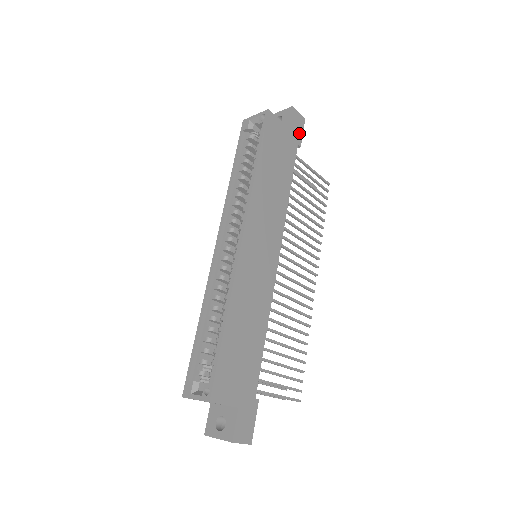
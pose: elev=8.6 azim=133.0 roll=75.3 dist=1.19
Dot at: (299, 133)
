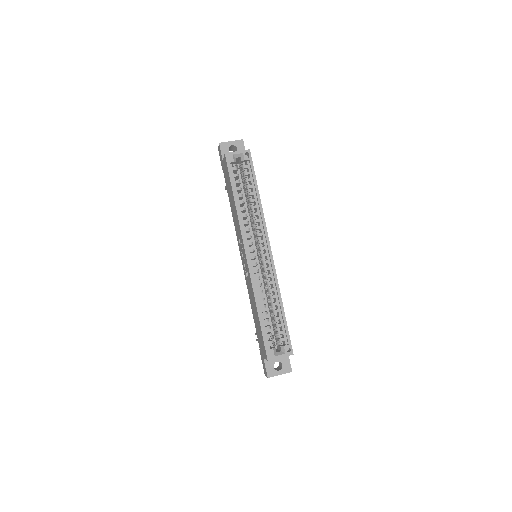
Dot at: occluded
